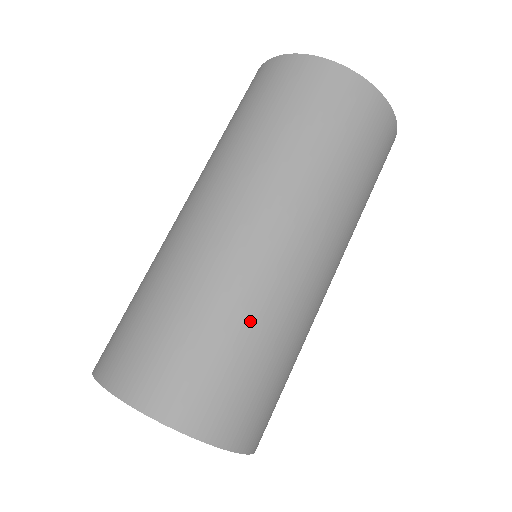
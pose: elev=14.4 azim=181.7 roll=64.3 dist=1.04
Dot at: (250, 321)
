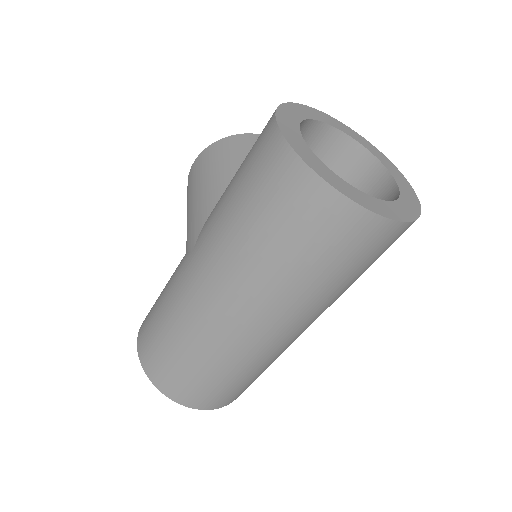
Dot at: (258, 369)
